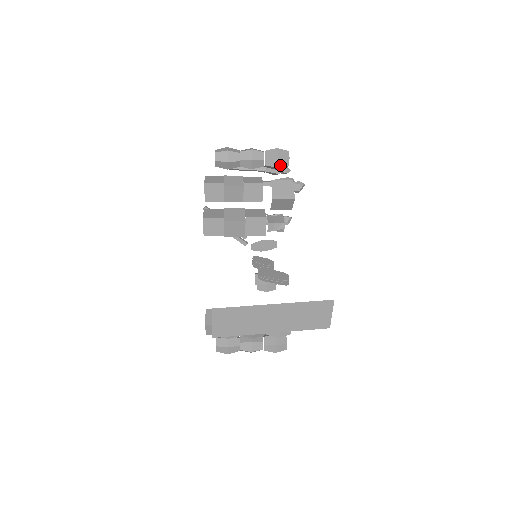
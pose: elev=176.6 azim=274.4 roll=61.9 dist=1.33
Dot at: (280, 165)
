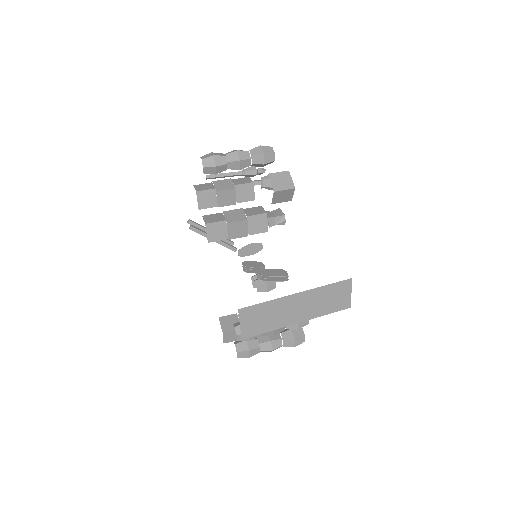
Dot at: (267, 161)
